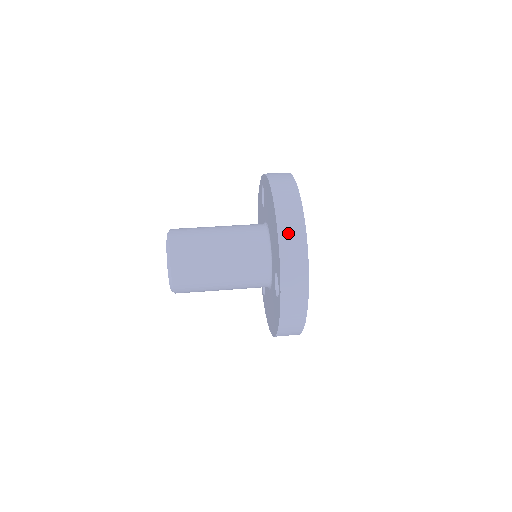
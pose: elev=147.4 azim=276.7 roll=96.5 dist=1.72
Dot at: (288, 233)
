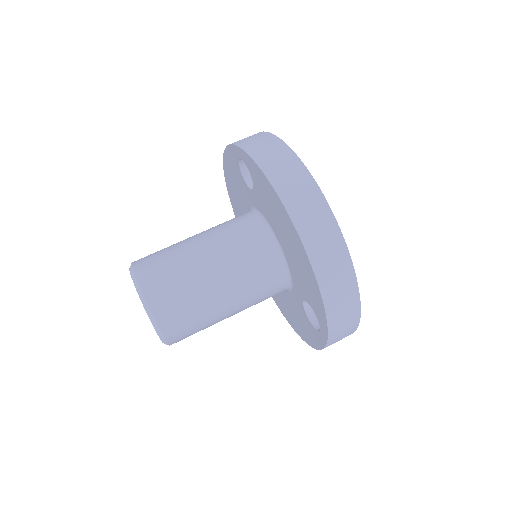
Dot at: (330, 276)
